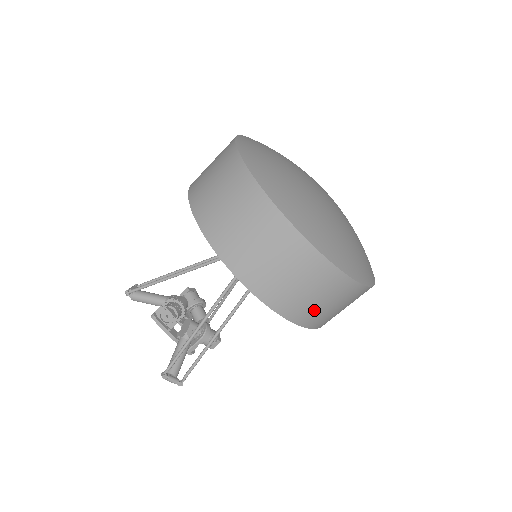
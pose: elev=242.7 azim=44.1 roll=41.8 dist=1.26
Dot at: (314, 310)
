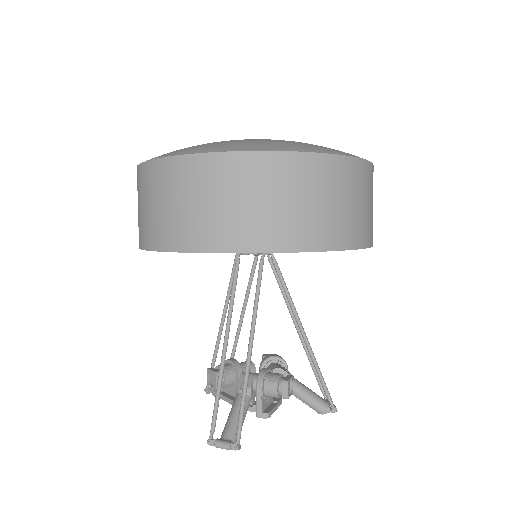
Dot at: (233, 221)
